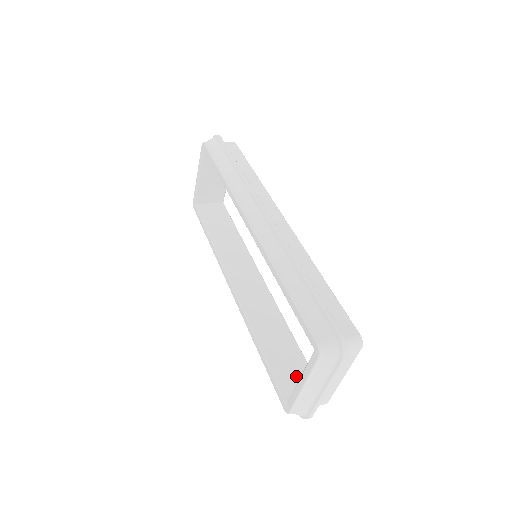
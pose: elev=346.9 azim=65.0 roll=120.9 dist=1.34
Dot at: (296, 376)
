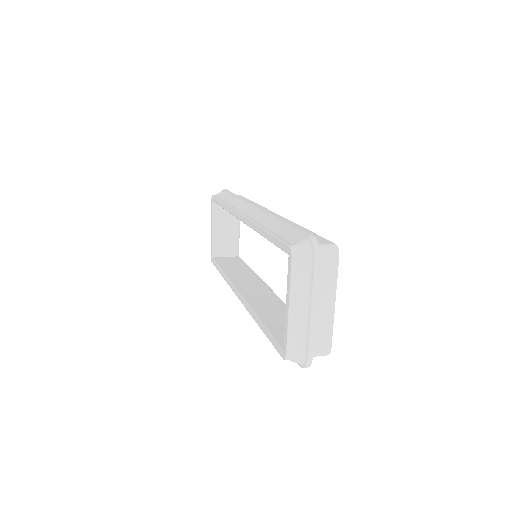
Dot at: occluded
